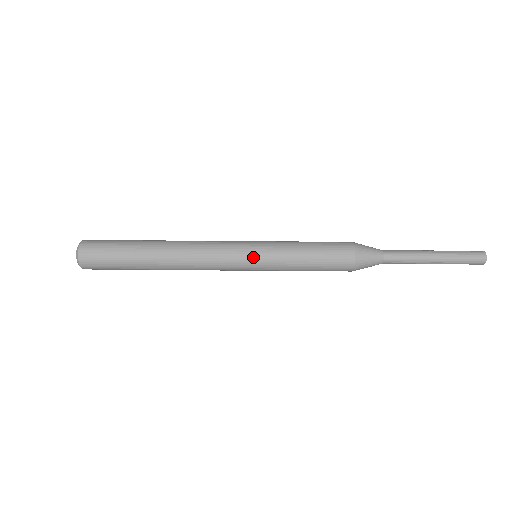
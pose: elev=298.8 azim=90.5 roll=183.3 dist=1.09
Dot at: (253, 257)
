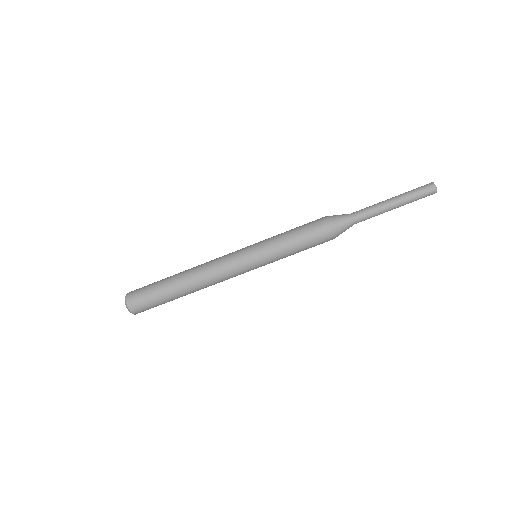
Dot at: (254, 261)
